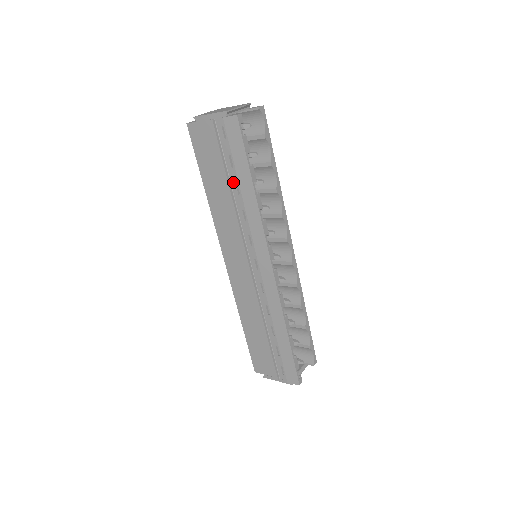
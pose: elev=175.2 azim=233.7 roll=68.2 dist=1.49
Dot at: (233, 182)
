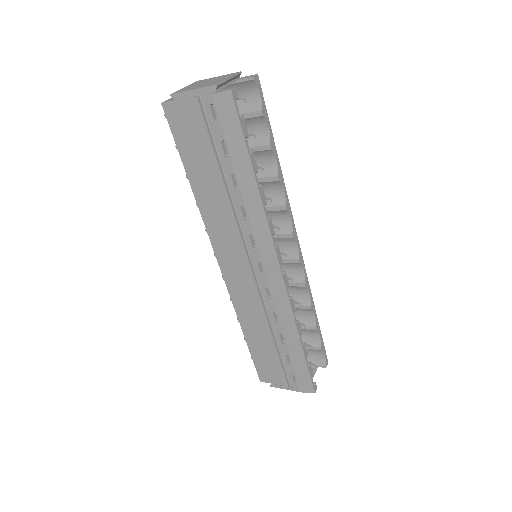
Dot at: (227, 174)
